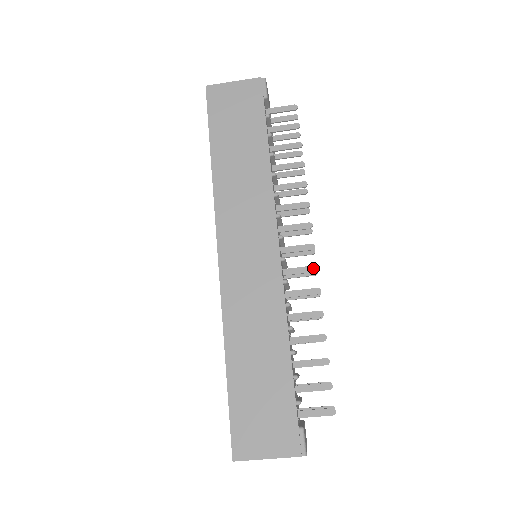
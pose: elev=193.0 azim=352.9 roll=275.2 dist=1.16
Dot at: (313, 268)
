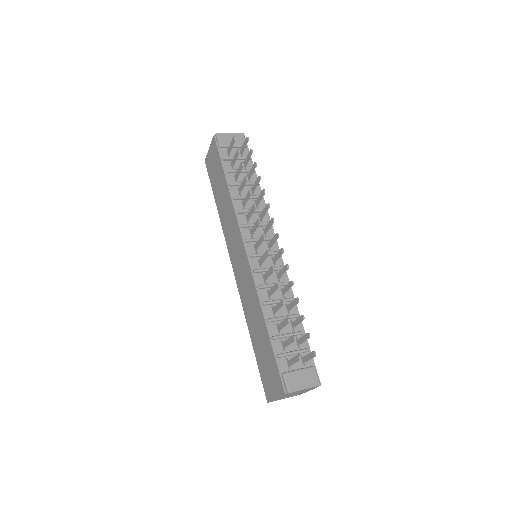
Dot at: (266, 253)
